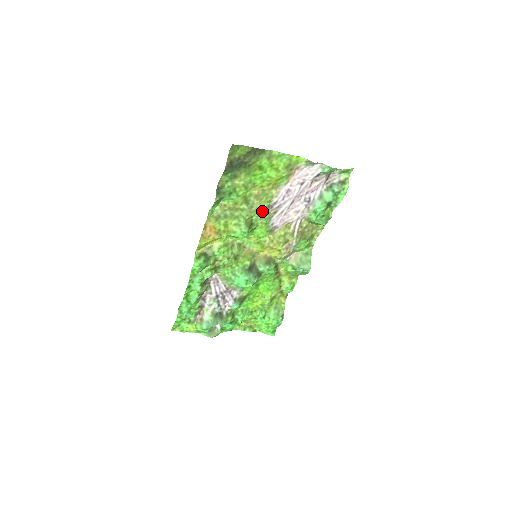
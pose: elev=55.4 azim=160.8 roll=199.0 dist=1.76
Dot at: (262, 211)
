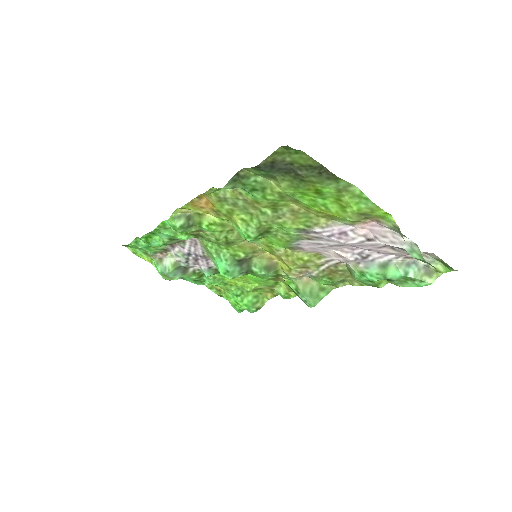
Dot at: (291, 229)
